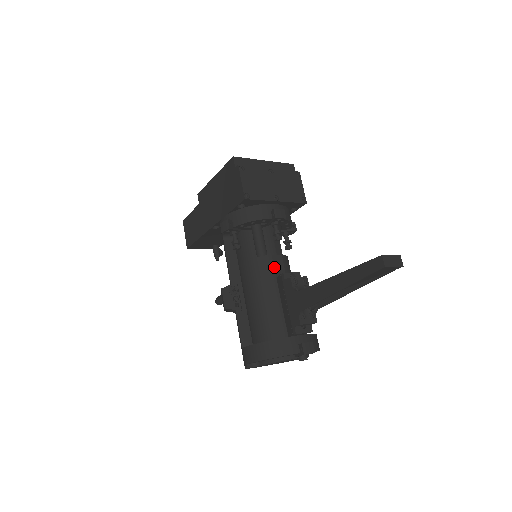
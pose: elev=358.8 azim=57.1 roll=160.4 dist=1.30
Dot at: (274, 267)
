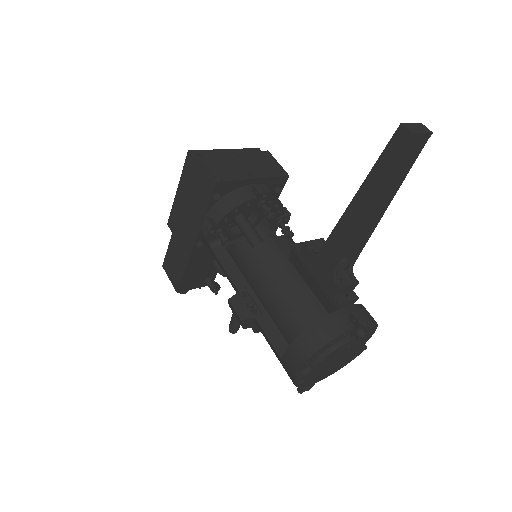
Dot at: (280, 249)
